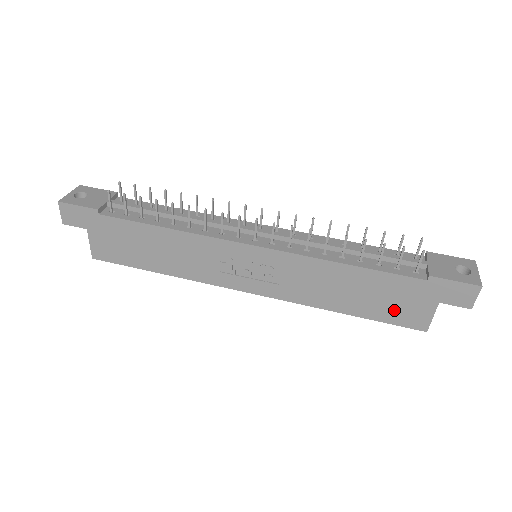
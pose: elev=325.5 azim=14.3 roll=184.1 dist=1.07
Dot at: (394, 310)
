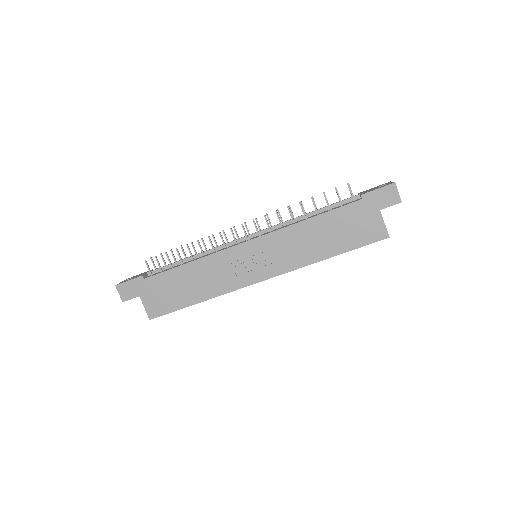
Dot at: (358, 234)
